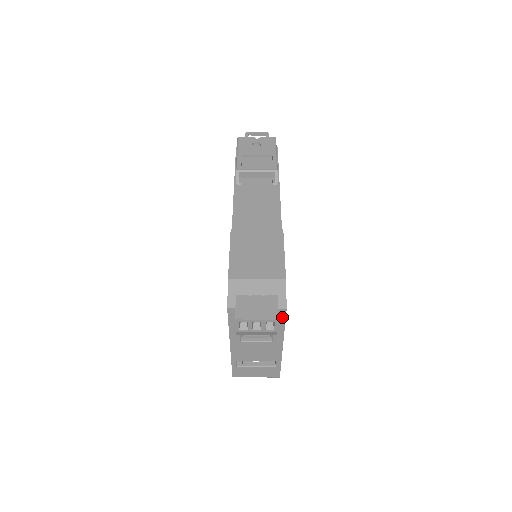
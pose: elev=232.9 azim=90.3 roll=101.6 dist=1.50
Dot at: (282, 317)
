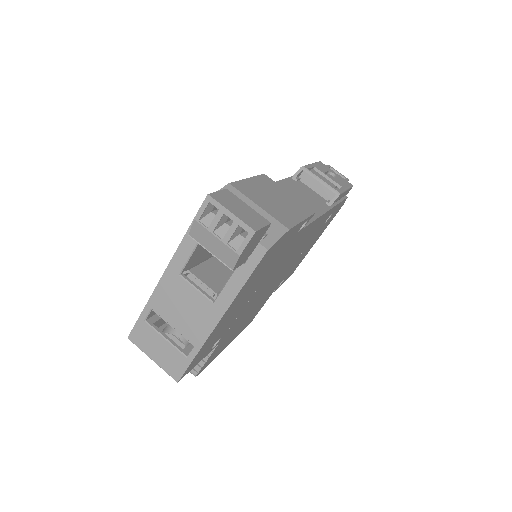
Dot at: (253, 263)
